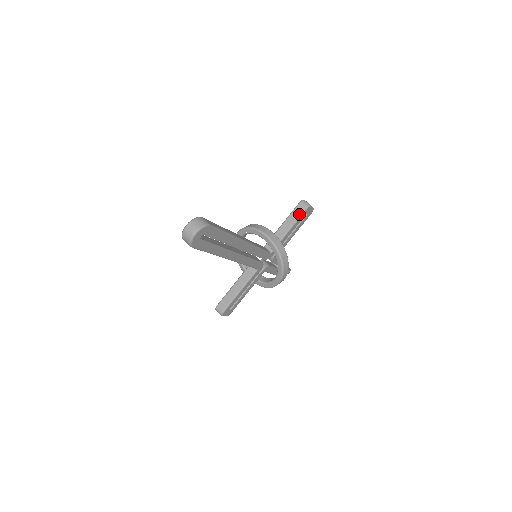
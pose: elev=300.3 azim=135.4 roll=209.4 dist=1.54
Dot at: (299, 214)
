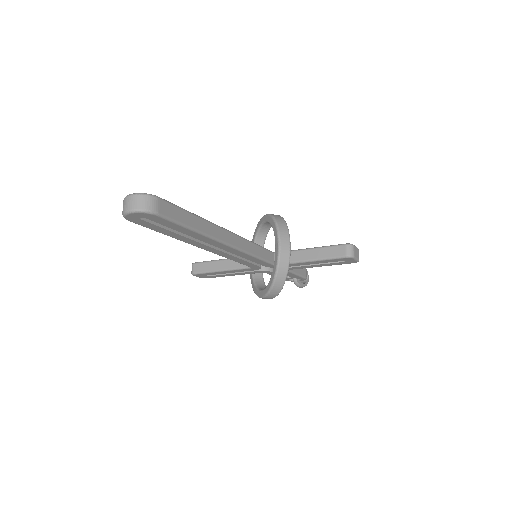
Dot at: (333, 255)
